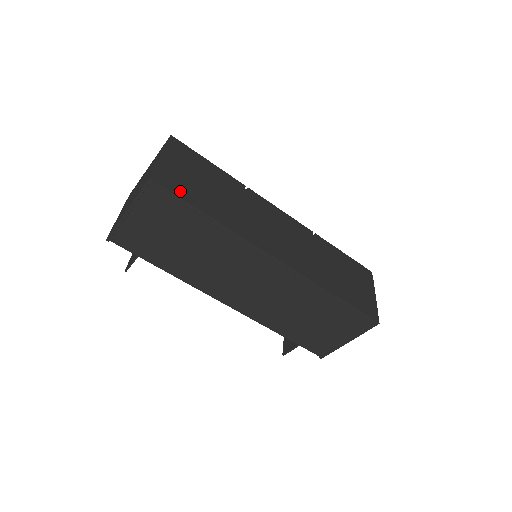
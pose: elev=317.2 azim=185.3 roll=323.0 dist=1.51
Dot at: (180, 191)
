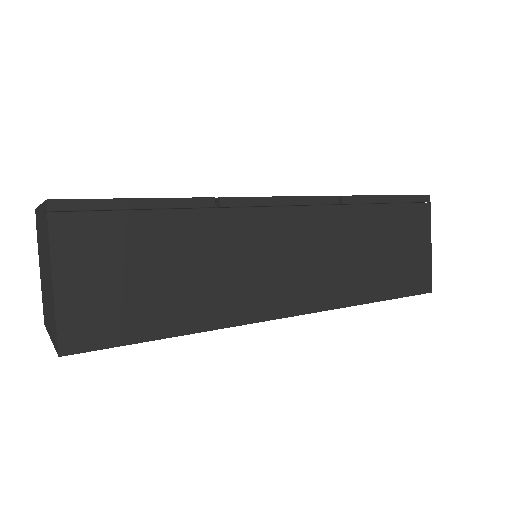
Dot at: (115, 331)
